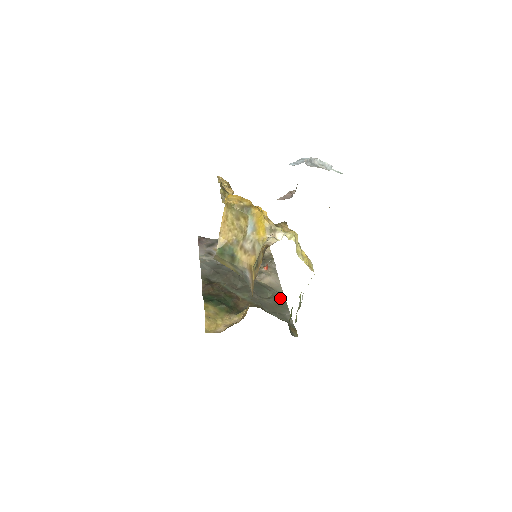
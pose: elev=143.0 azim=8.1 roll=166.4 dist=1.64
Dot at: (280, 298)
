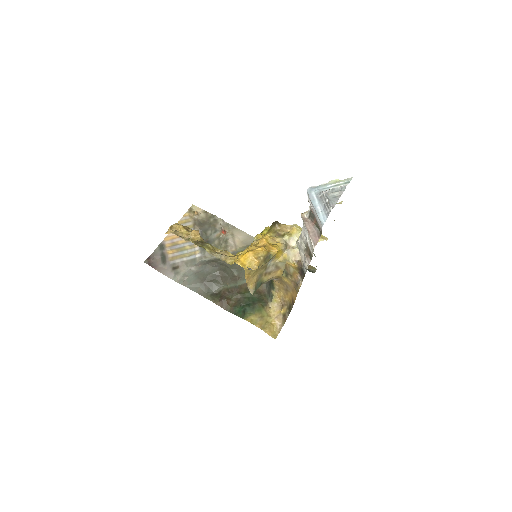
Dot at: occluded
